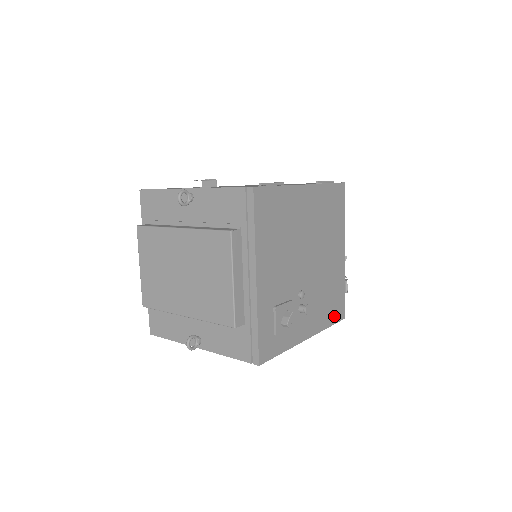
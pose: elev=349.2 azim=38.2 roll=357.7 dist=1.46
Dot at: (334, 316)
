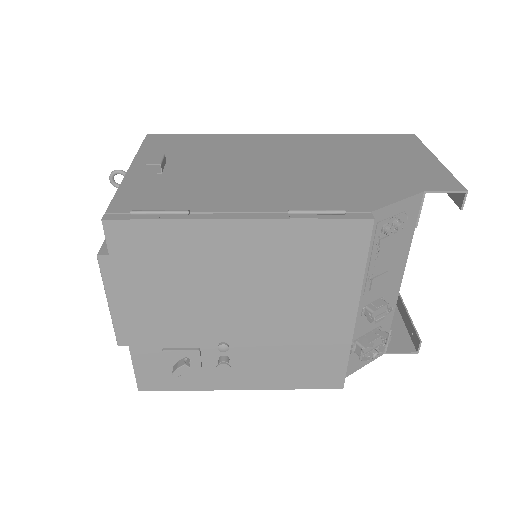
Dot at: (313, 381)
